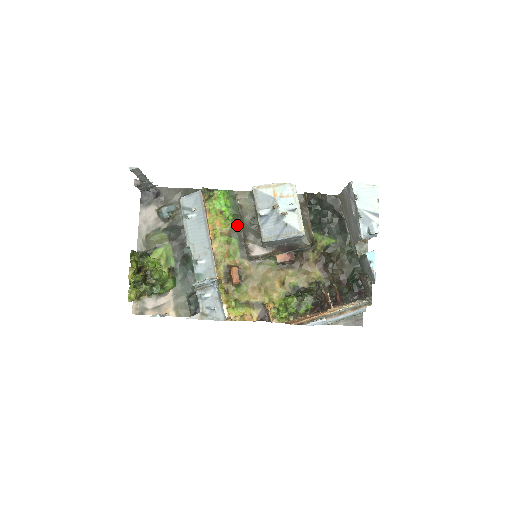
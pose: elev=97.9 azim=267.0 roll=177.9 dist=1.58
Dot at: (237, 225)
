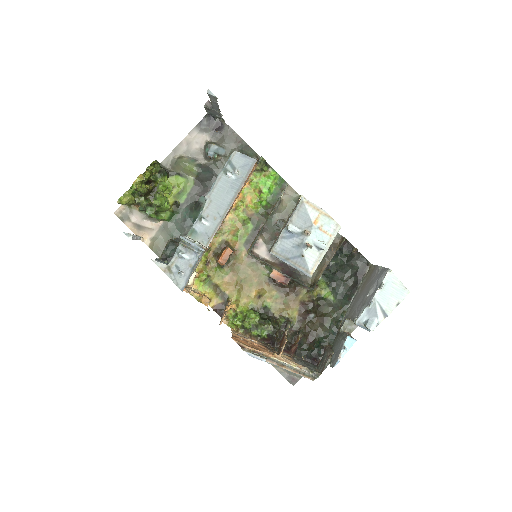
Dot at: (264, 214)
